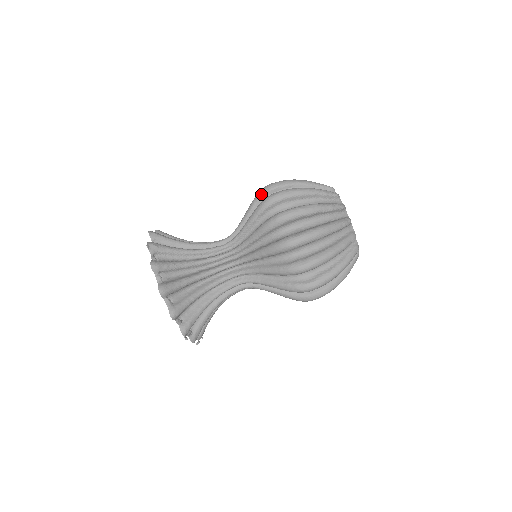
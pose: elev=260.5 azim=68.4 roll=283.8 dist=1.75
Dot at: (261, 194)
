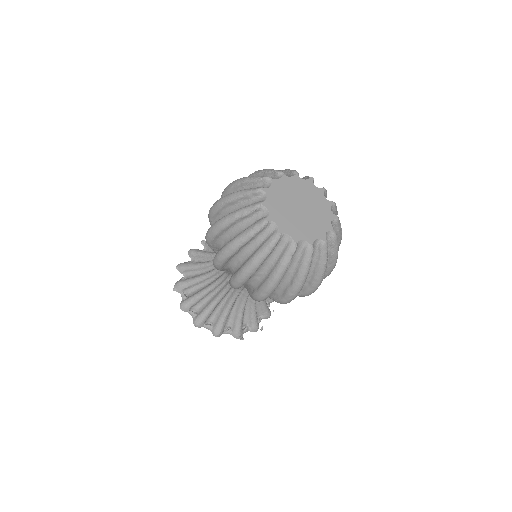
Dot at: occluded
